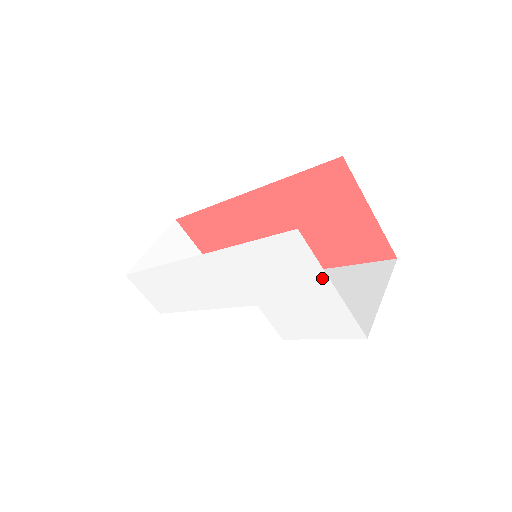
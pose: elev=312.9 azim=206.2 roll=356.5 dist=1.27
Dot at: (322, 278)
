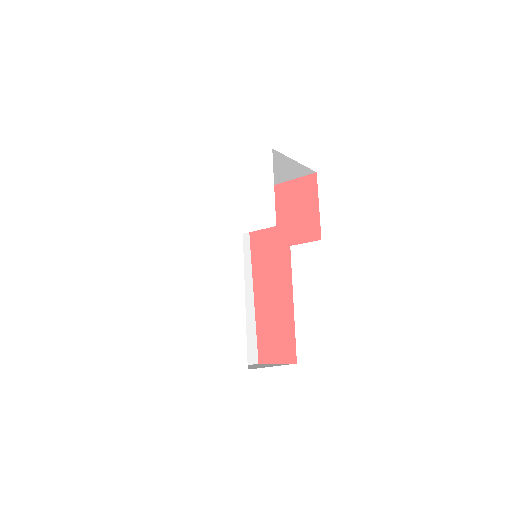
Dot at: (226, 170)
